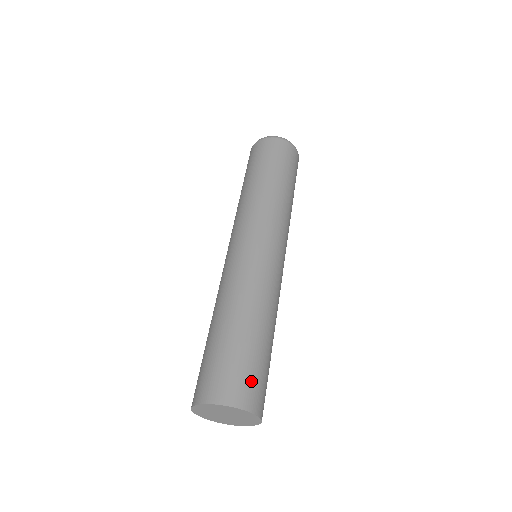
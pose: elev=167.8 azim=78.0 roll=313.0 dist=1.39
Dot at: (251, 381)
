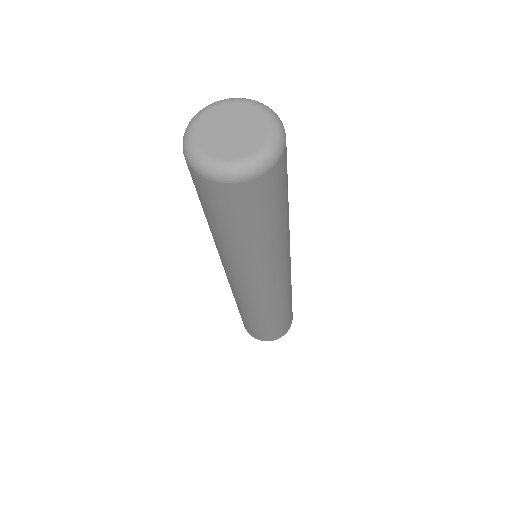
Dot at: (276, 333)
